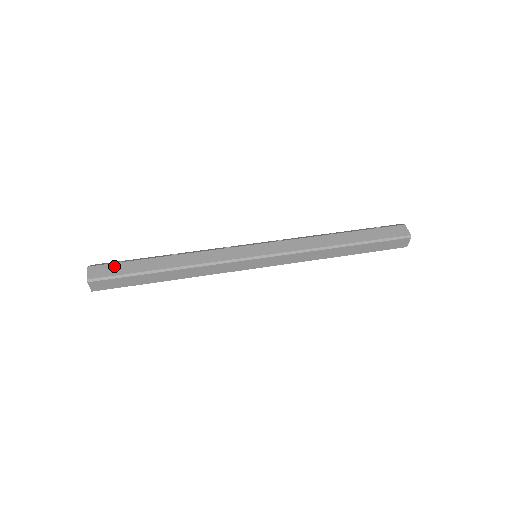
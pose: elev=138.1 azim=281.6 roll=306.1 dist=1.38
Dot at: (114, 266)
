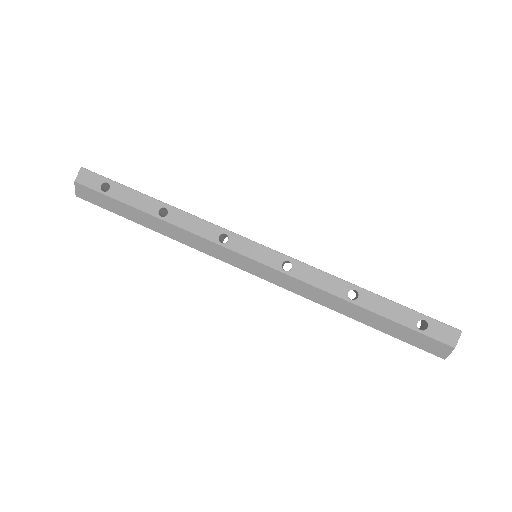
Dot at: (100, 196)
